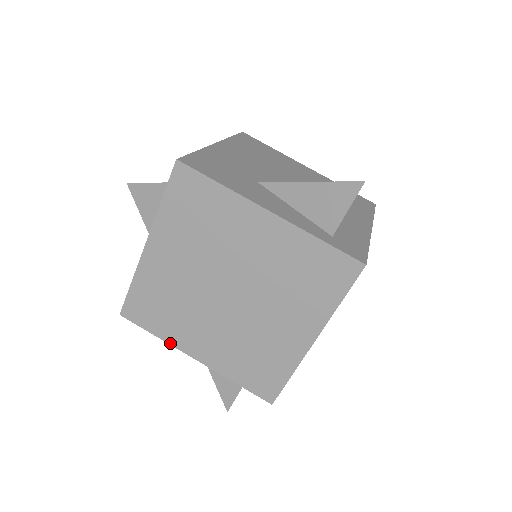
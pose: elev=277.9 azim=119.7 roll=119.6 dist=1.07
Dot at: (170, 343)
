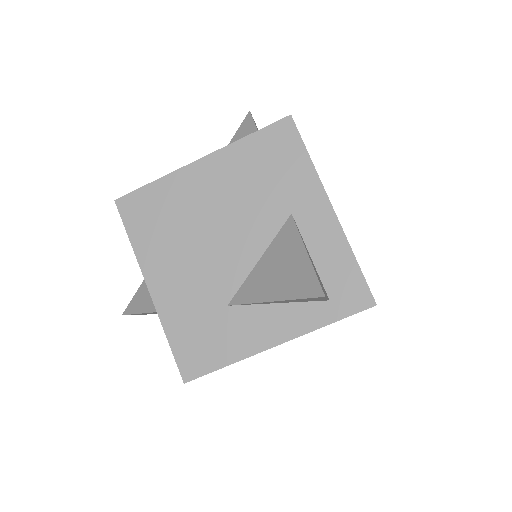
Dot at: occluded
